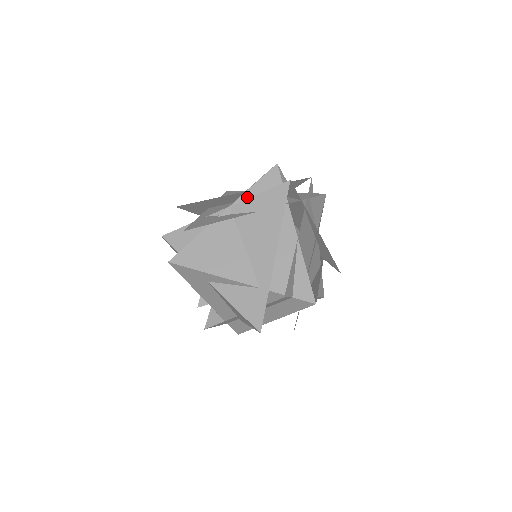
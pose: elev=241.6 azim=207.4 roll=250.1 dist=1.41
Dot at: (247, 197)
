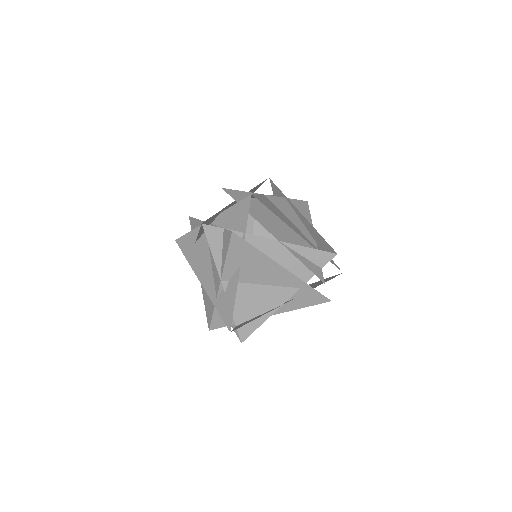
Dot at: (220, 263)
